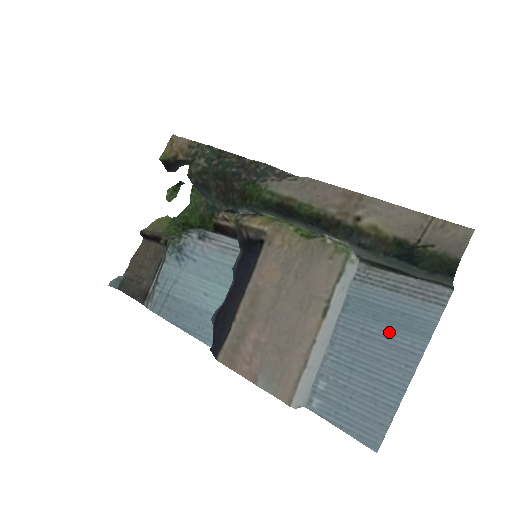
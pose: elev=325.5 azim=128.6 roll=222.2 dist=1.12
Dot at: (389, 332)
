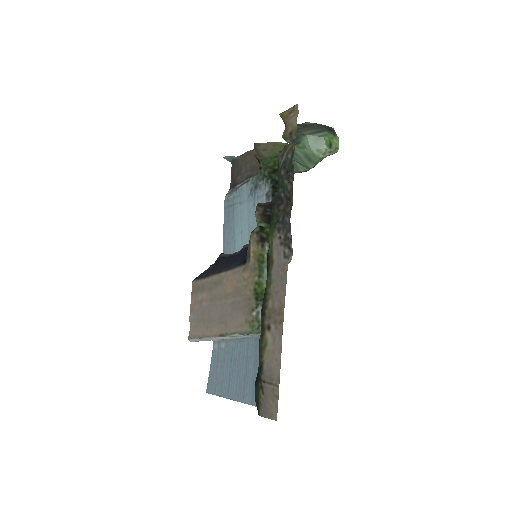
Dot at: (250, 376)
